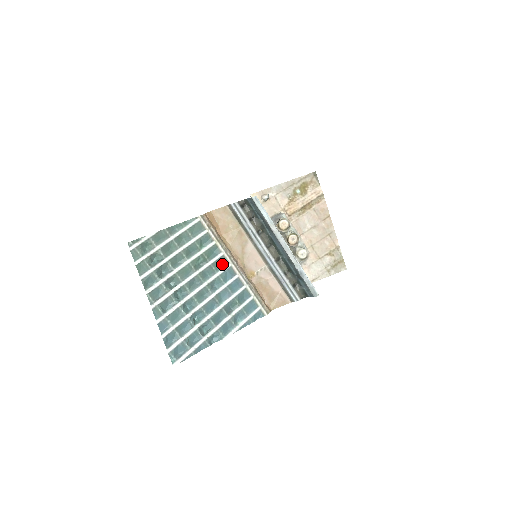
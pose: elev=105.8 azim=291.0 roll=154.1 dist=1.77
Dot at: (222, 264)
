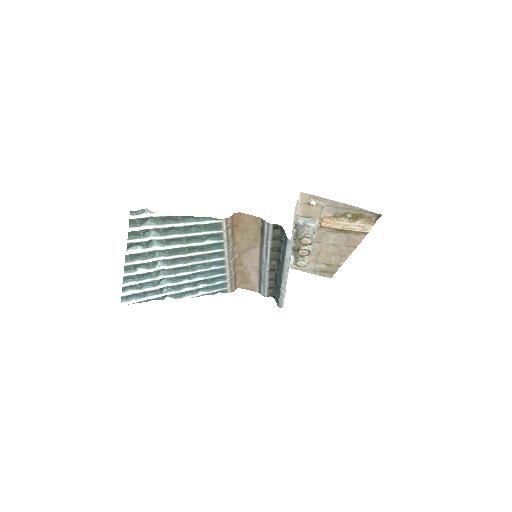
Dot at: (217, 255)
